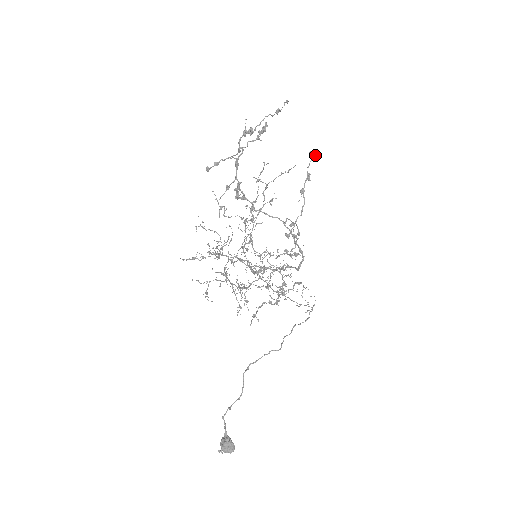
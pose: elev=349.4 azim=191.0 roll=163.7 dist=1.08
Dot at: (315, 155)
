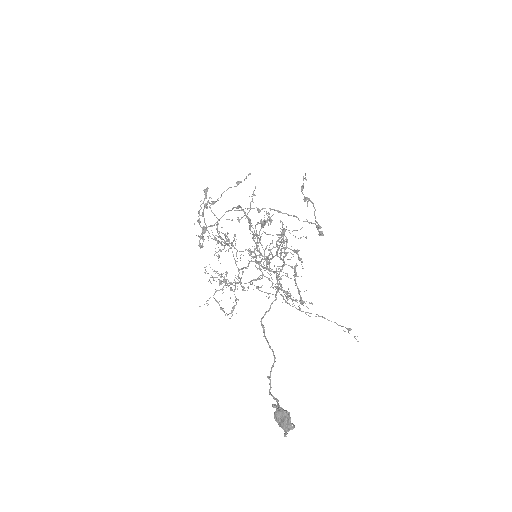
Dot at: occluded
